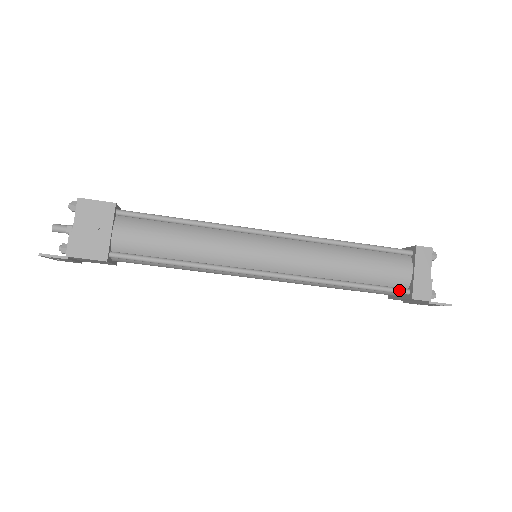
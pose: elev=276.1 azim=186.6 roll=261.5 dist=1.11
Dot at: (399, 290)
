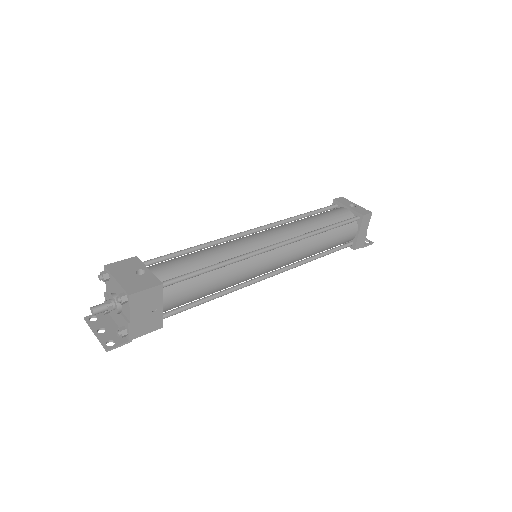
Dot at: (347, 246)
